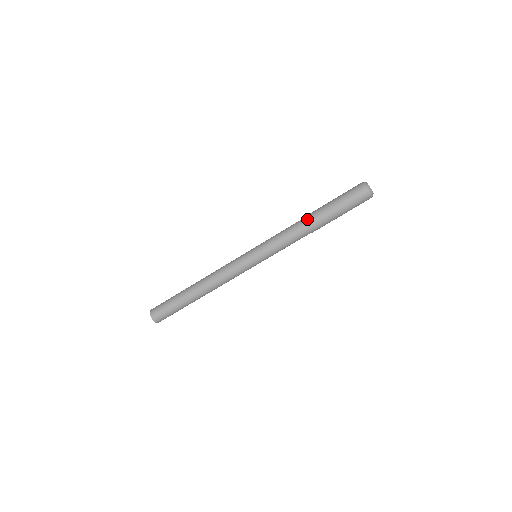
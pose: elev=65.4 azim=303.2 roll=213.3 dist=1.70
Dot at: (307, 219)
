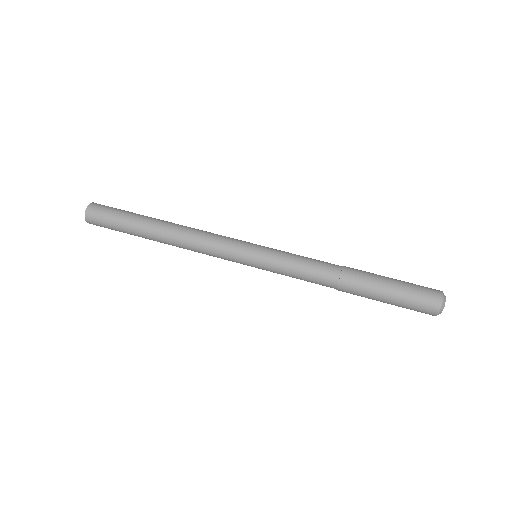
Dot at: occluded
